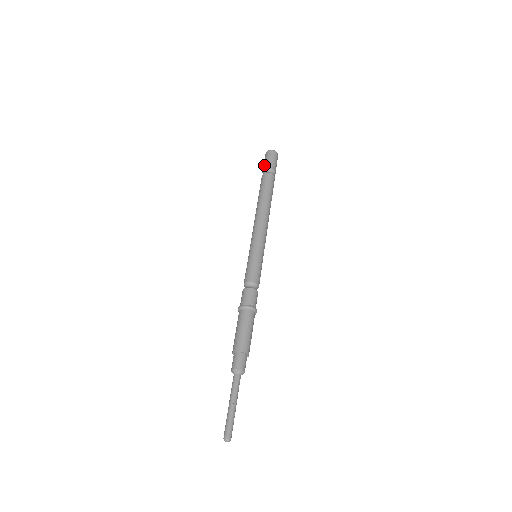
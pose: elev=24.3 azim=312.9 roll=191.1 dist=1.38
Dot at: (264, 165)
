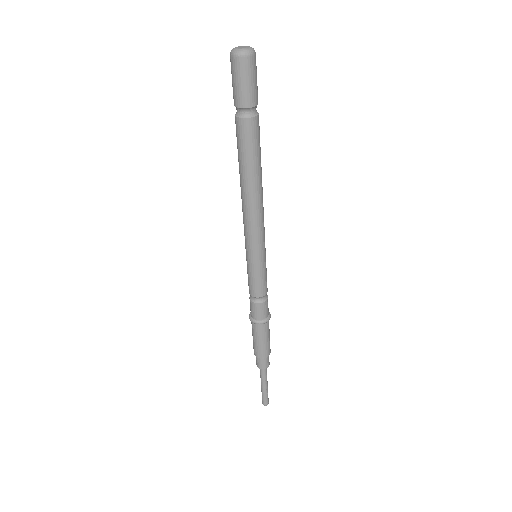
Dot at: (234, 94)
